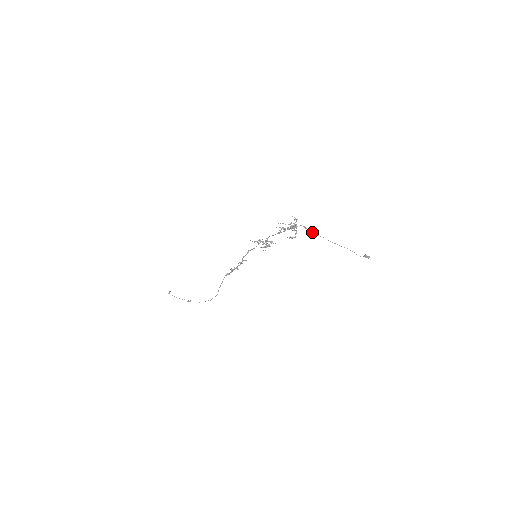
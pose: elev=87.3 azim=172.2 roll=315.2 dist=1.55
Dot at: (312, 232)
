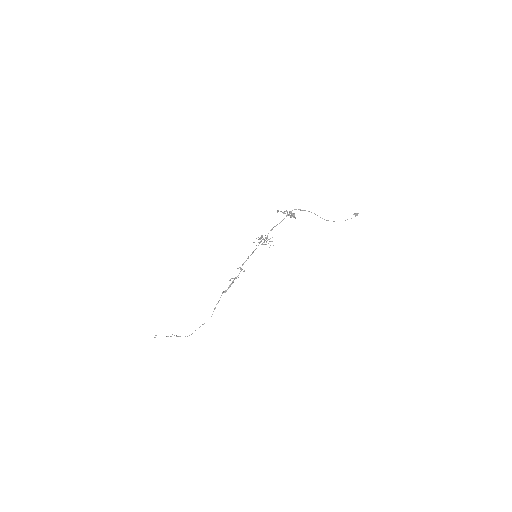
Dot at: (308, 211)
